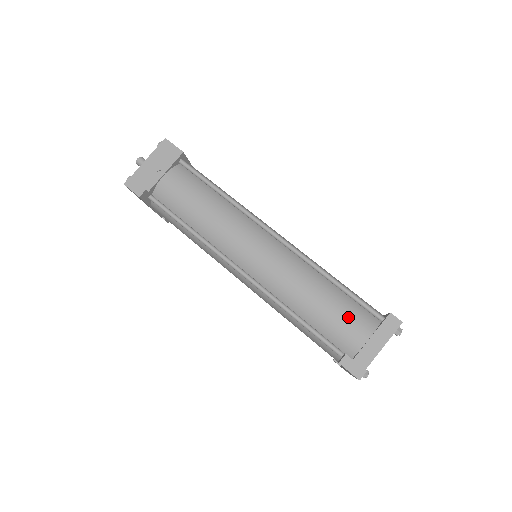
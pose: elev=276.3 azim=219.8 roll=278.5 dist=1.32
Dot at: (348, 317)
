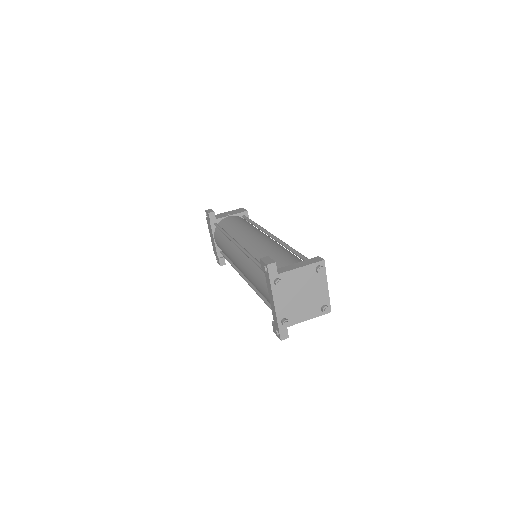
Dot at: (288, 257)
